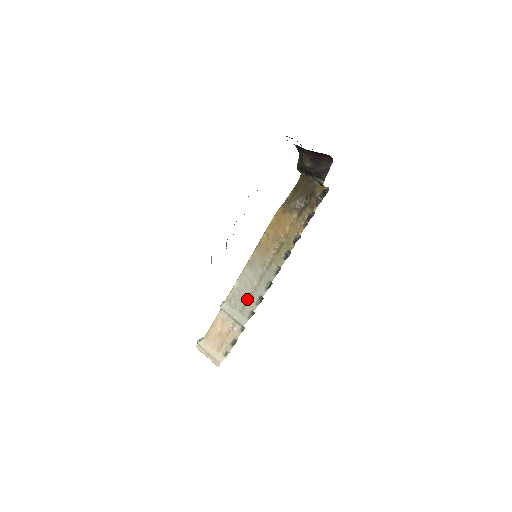
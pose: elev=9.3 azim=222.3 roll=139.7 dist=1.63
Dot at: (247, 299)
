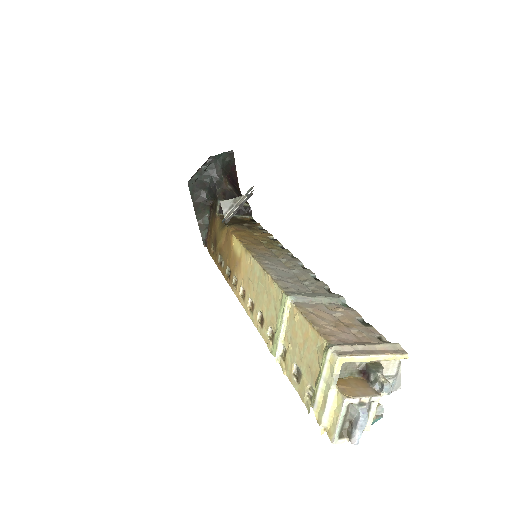
Dot at: (304, 281)
